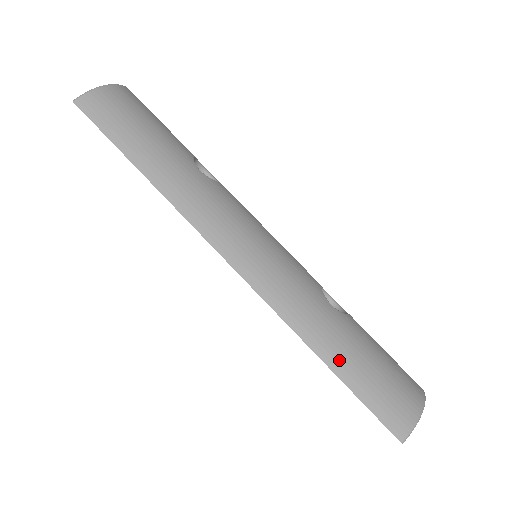
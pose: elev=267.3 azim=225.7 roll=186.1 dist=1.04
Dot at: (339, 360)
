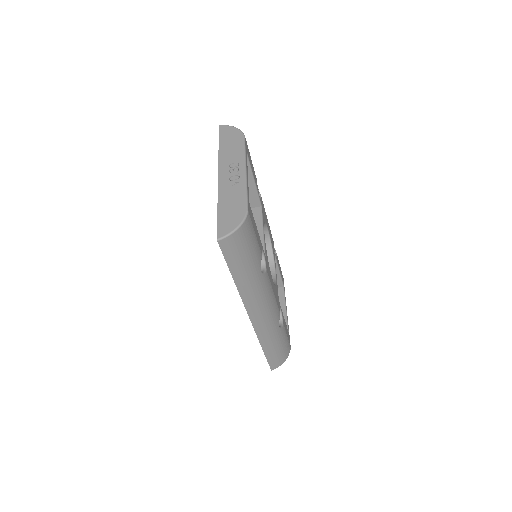
Dot at: (269, 350)
